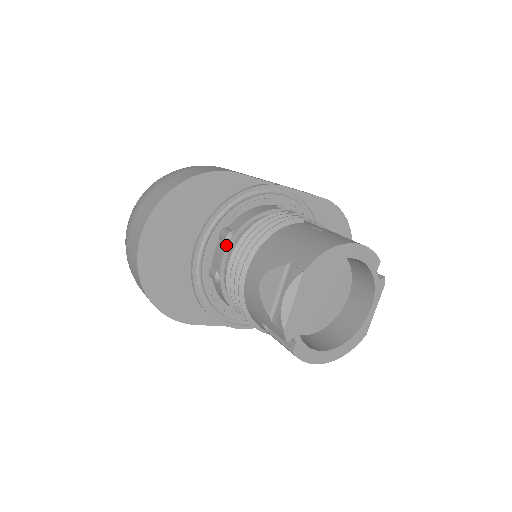
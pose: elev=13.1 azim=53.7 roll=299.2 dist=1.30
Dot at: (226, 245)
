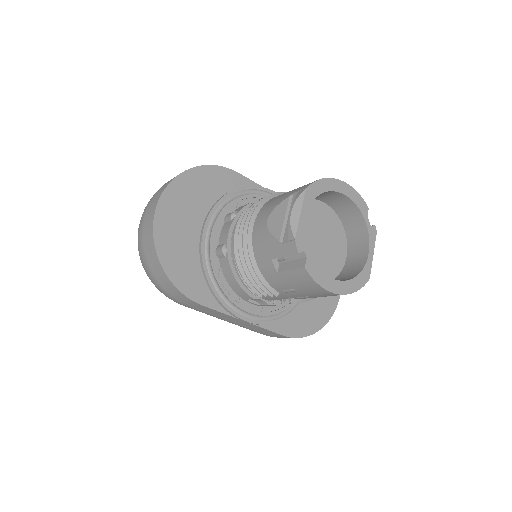
Dot at: (232, 220)
